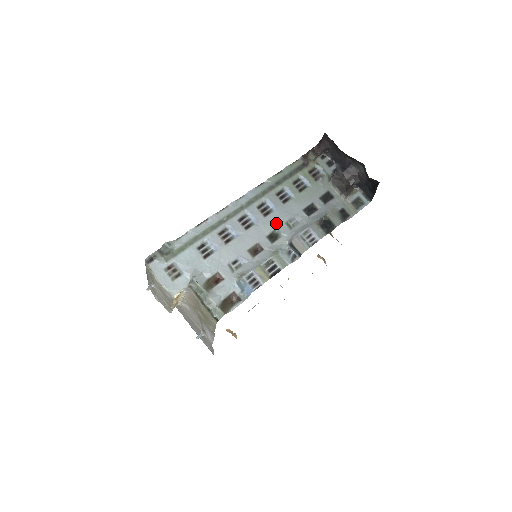
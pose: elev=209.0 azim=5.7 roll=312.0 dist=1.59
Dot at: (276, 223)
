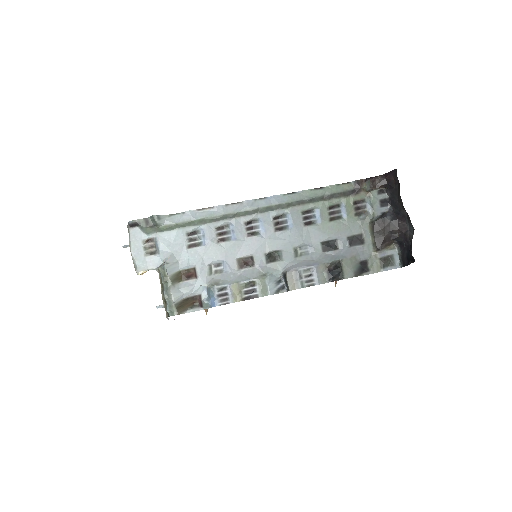
Dot at: (283, 244)
